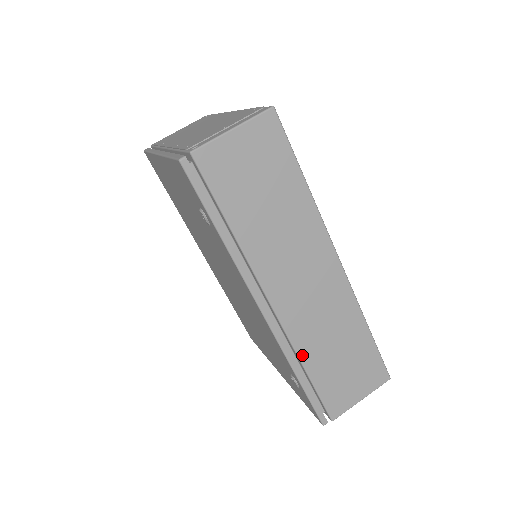
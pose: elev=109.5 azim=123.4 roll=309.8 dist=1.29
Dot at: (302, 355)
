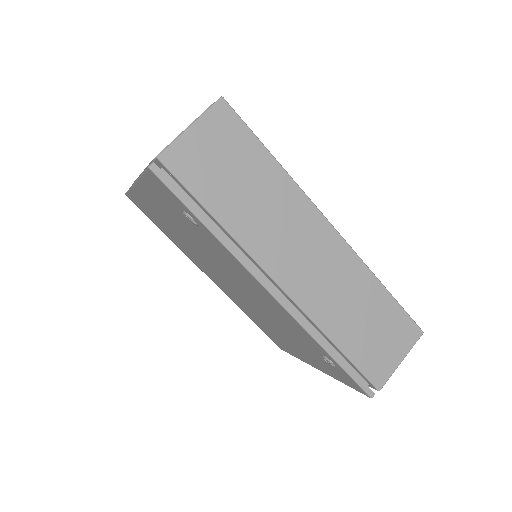
Dot at: (326, 329)
